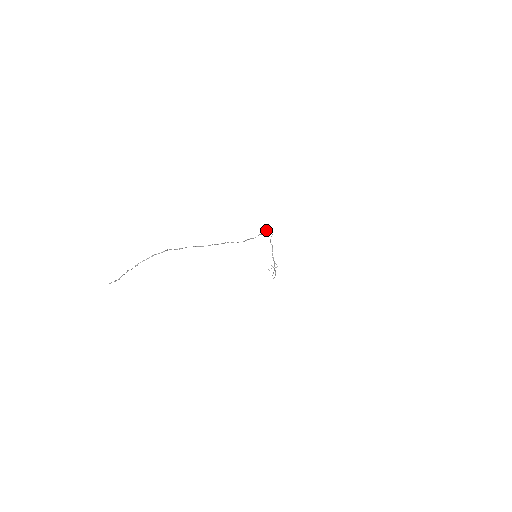
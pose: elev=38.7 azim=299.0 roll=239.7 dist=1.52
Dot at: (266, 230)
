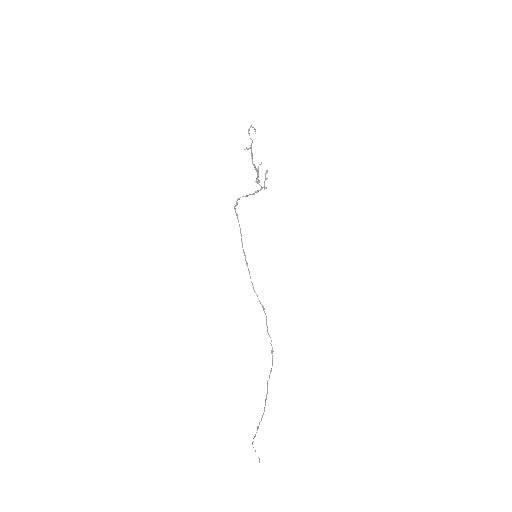
Dot at: occluded
